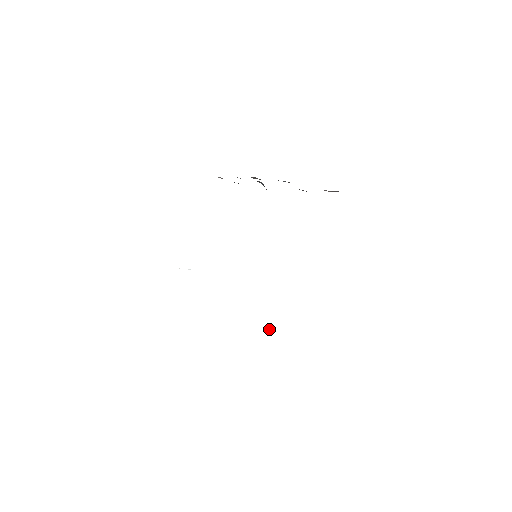
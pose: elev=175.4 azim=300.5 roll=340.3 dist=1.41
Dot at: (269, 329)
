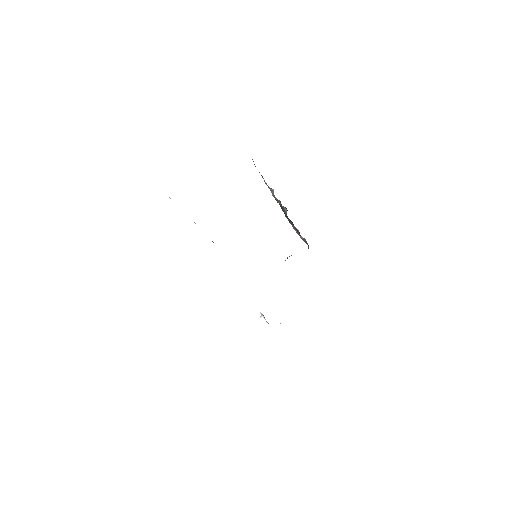
Dot at: (261, 317)
